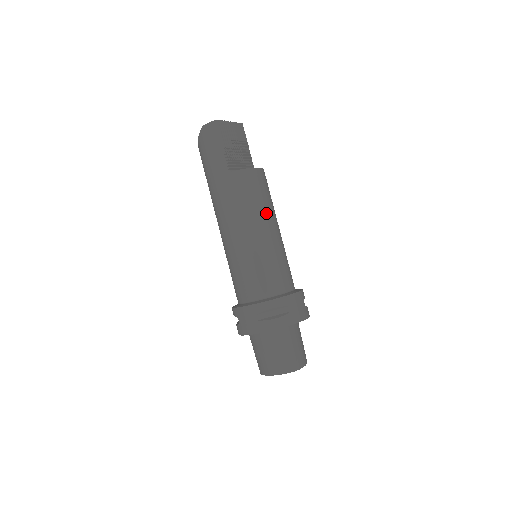
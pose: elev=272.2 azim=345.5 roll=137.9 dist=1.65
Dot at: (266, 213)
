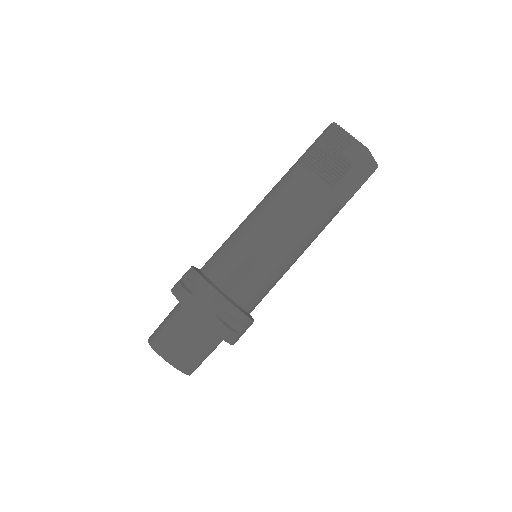
Dot at: (280, 215)
